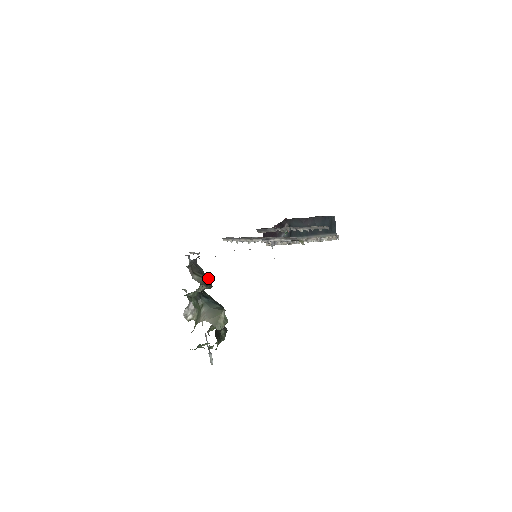
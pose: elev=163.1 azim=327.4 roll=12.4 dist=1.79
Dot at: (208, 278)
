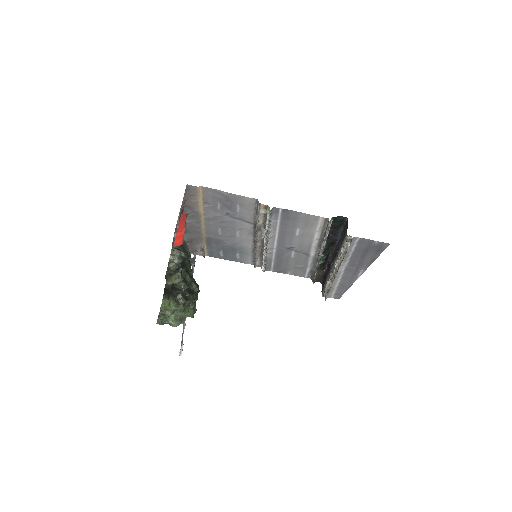
Dot at: (189, 254)
